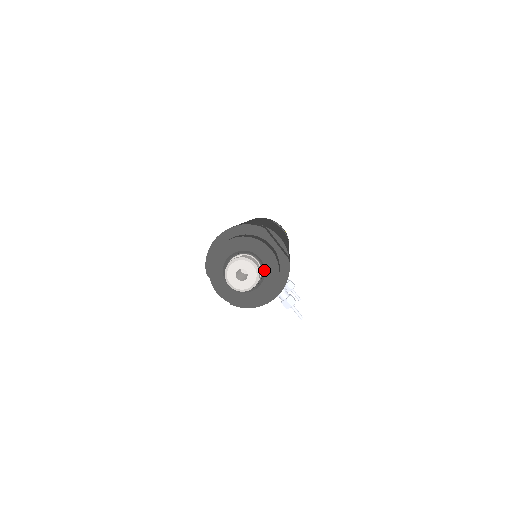
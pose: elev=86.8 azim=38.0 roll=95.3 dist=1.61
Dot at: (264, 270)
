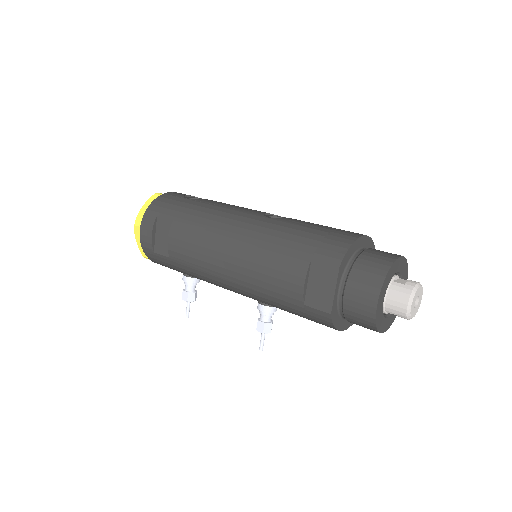
Dot at: occluded
